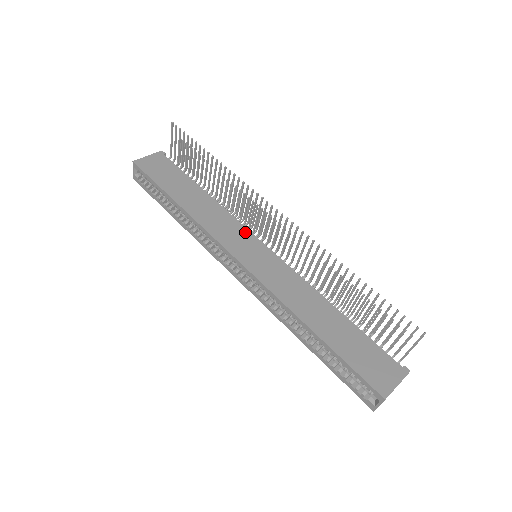
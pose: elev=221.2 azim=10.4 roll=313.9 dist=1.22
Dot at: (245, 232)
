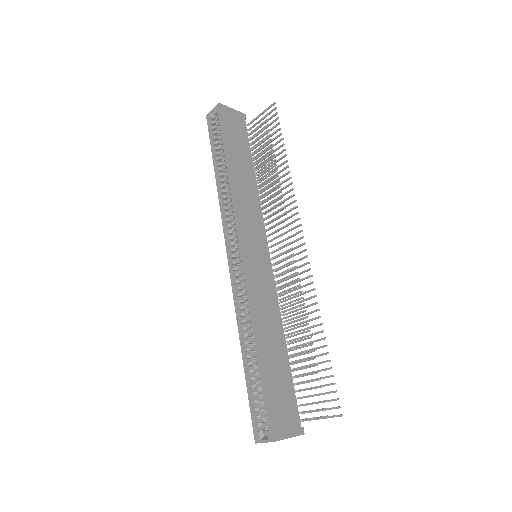
Dot at: (262, 231)
